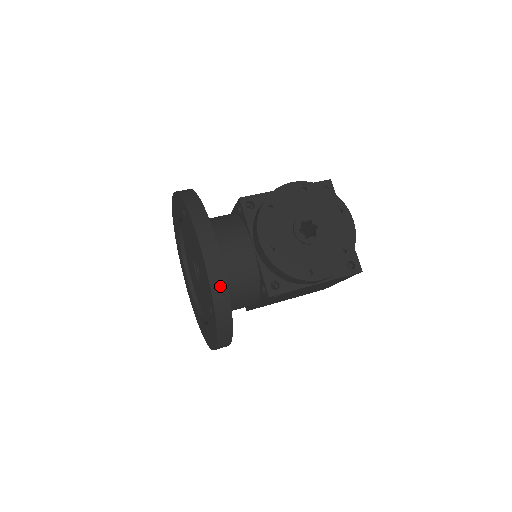
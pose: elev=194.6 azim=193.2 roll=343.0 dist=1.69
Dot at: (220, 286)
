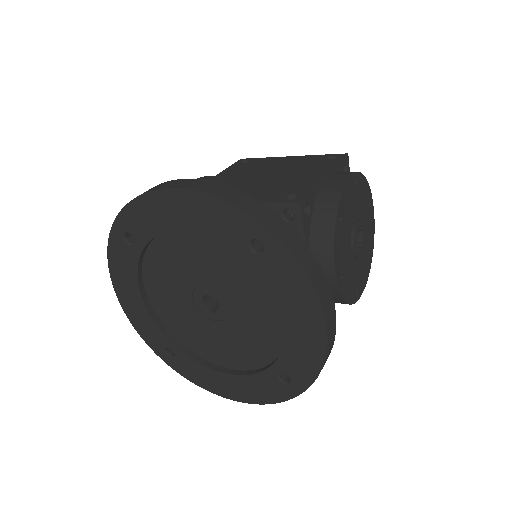
Dot at: (327, 358)
